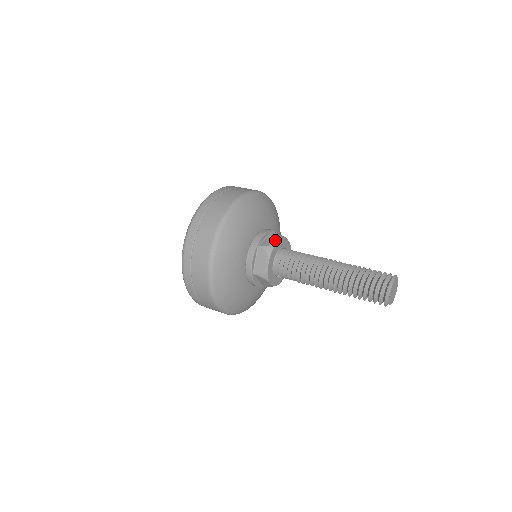
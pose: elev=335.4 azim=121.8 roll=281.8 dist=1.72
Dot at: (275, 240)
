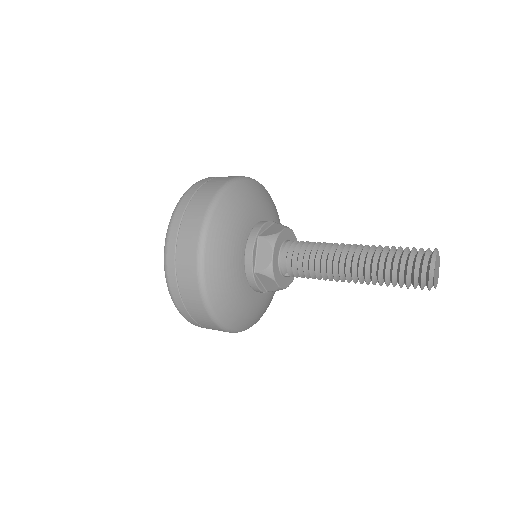
Dot at: (278, 229)
